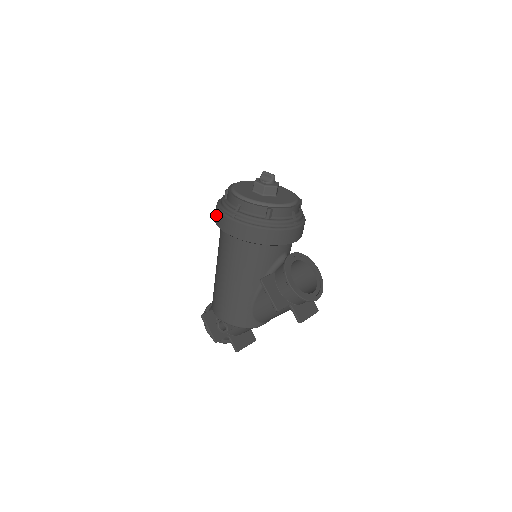
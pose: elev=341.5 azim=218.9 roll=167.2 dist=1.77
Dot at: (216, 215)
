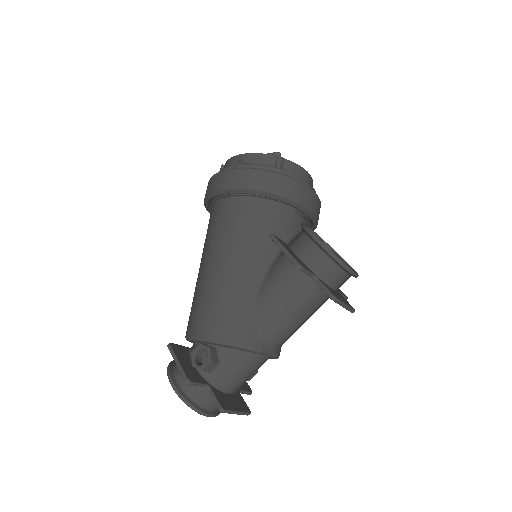
Dot at: (208, 186)
